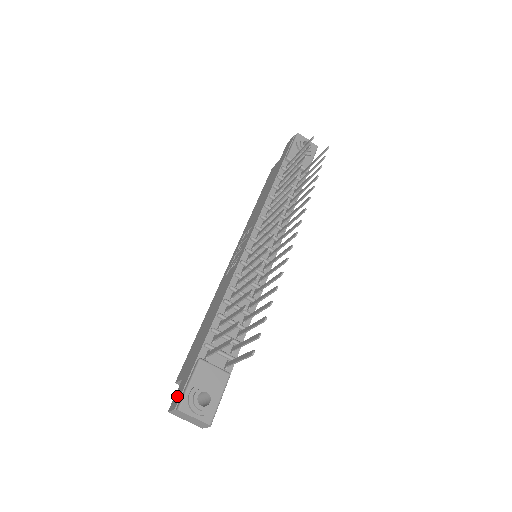
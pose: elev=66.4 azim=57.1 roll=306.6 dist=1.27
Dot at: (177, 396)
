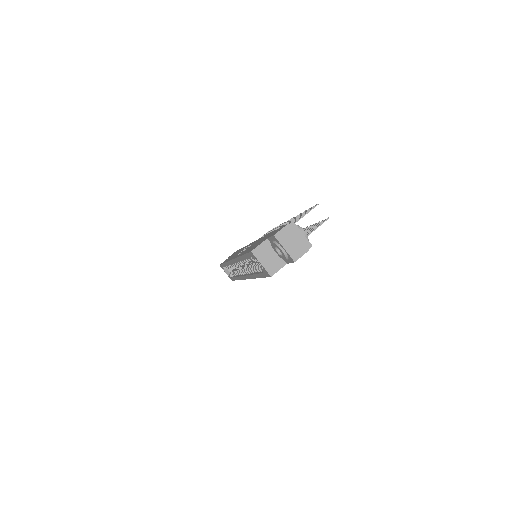
Dot at: (278, 230)
